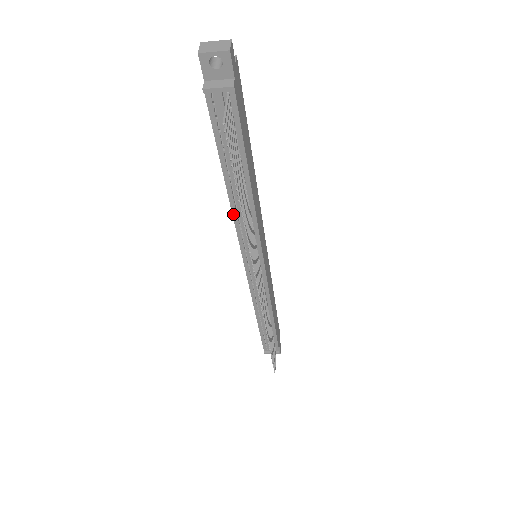
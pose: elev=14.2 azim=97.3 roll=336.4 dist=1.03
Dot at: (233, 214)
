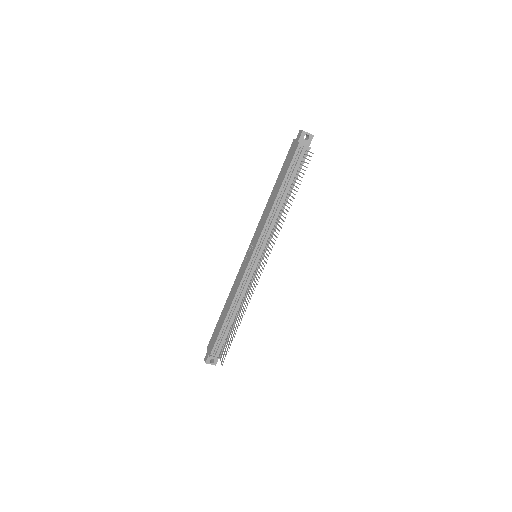
Dot at: (269, 215)
